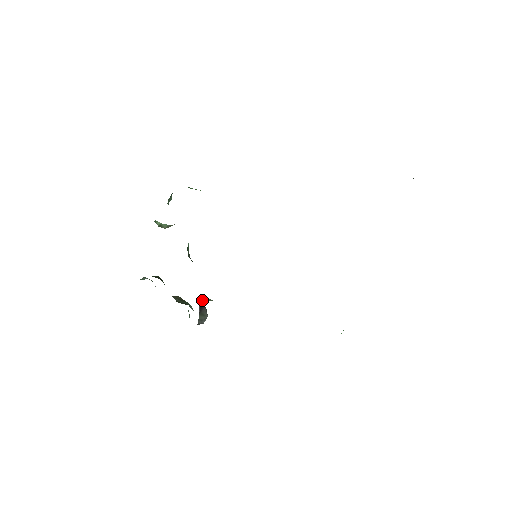
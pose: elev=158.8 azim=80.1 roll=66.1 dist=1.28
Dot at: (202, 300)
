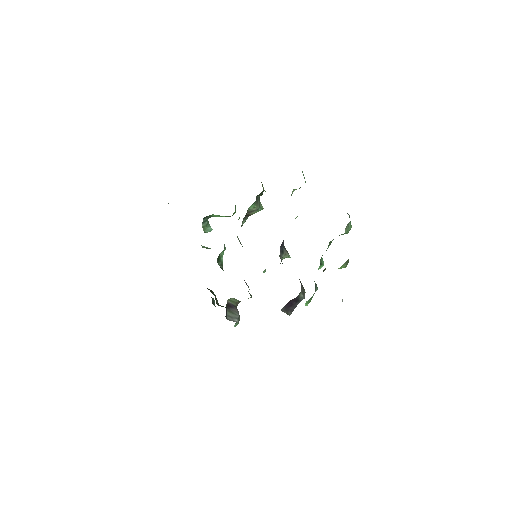
Dot at: (229, 299)
